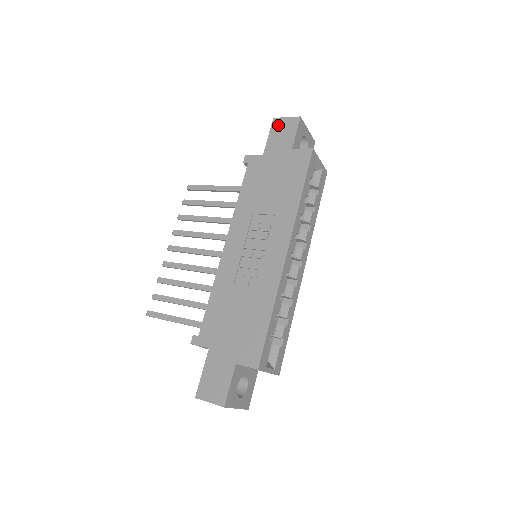
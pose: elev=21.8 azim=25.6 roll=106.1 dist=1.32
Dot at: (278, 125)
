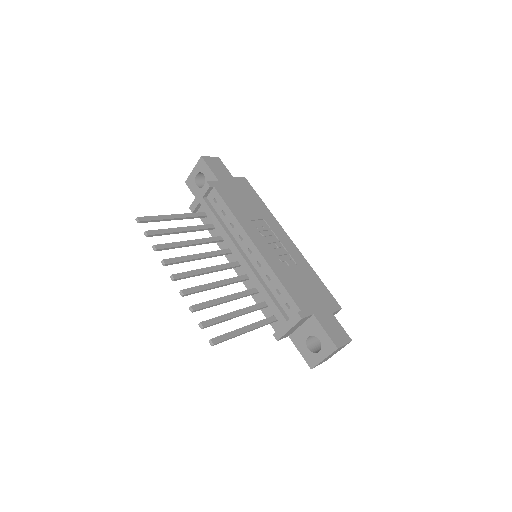
Dot at: (210, 161)
